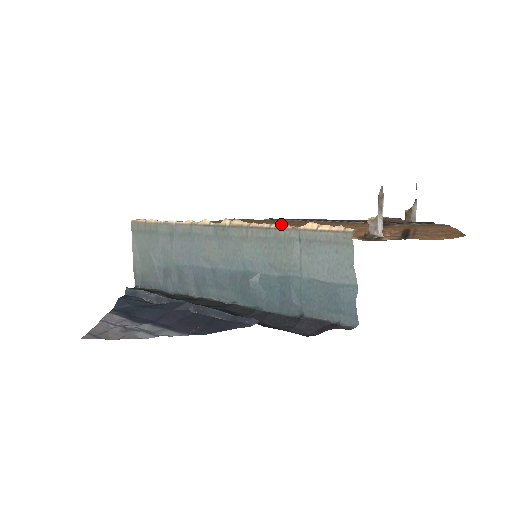
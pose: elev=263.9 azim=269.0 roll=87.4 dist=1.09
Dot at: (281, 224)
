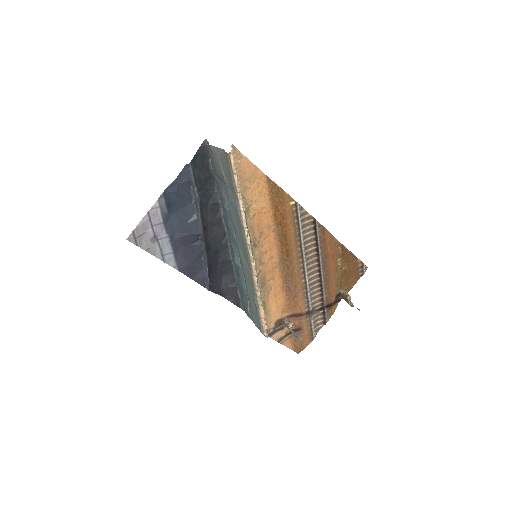
Dot at: (291, 257)
